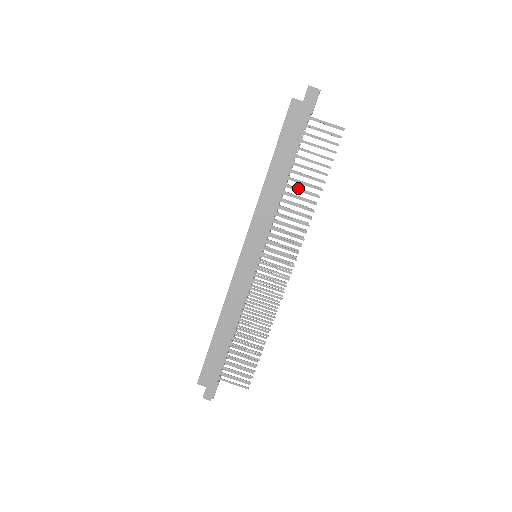
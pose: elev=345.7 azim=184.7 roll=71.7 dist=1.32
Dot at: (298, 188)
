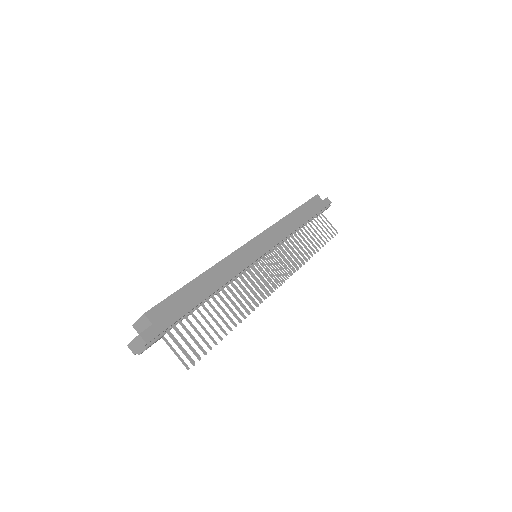
Dot at: occluded
